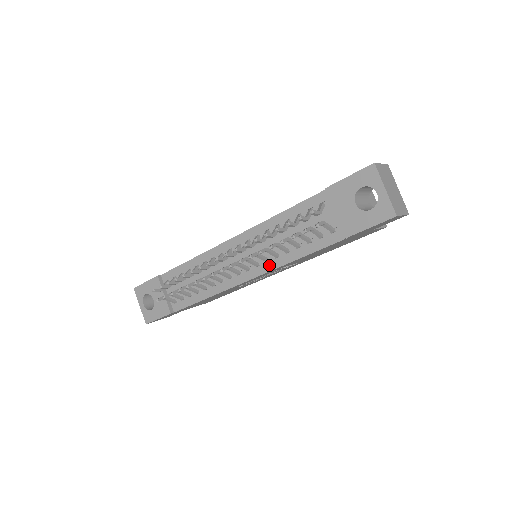
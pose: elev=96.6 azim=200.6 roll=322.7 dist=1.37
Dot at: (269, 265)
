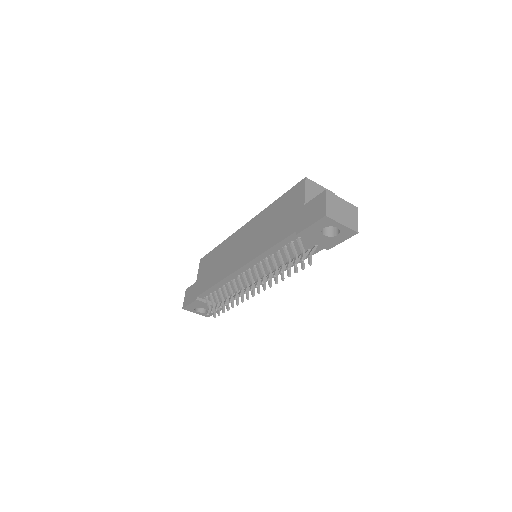
Dot at: occluded
